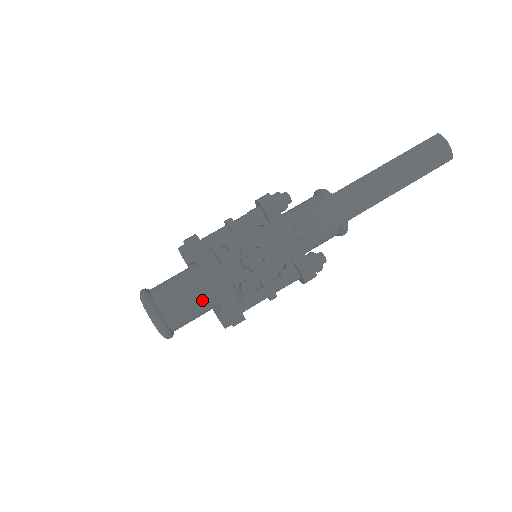
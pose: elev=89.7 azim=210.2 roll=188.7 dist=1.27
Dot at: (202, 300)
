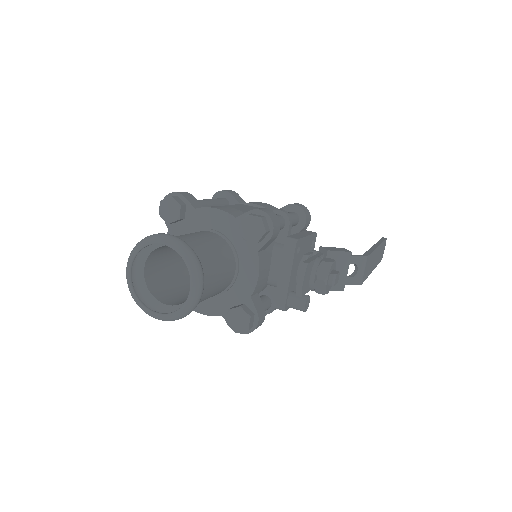
Dot at: (224, 286)
